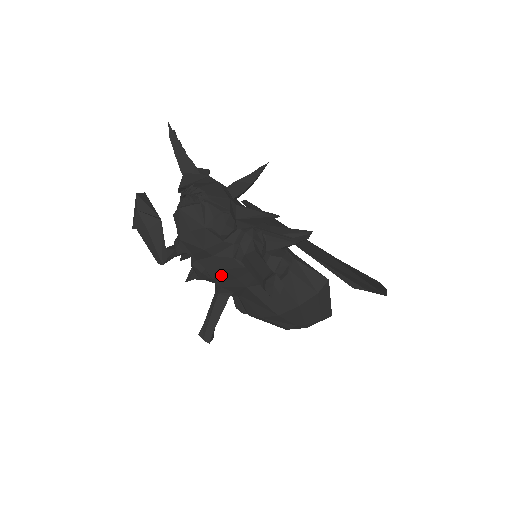
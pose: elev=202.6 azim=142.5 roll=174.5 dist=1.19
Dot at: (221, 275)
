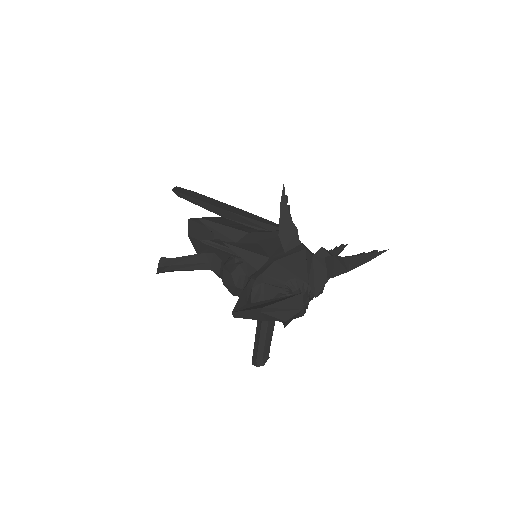
Dot at: occluded
